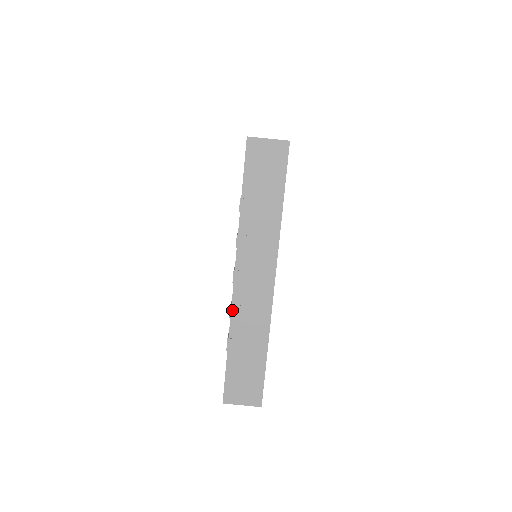
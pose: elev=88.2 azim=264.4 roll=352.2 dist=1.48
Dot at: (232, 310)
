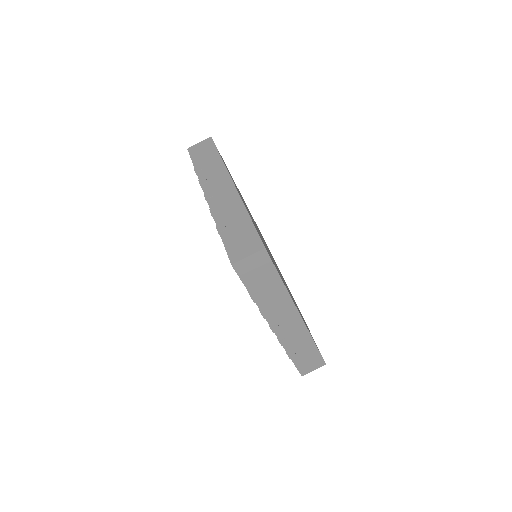
Dot at: (281, 343)
